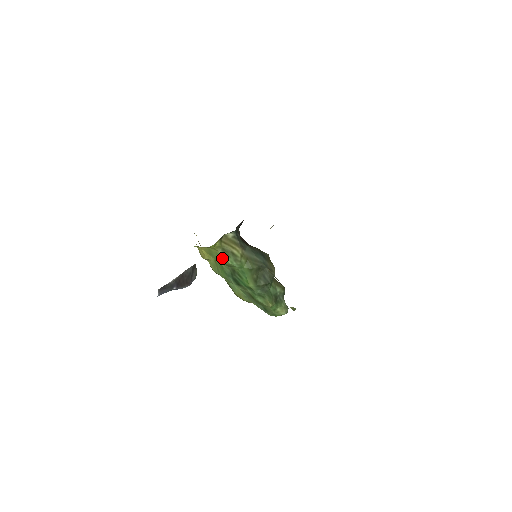
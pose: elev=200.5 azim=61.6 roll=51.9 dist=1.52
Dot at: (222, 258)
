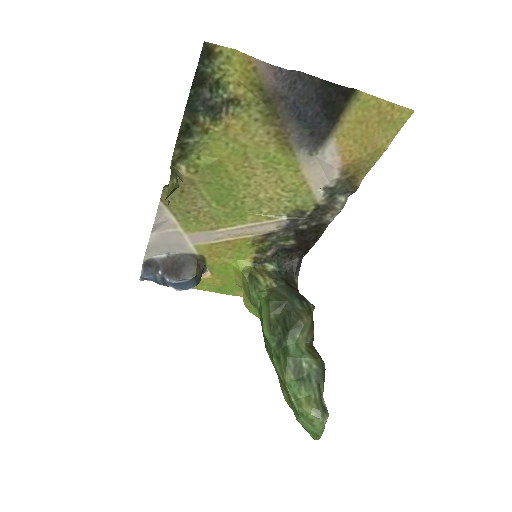
Dot at: occluded
